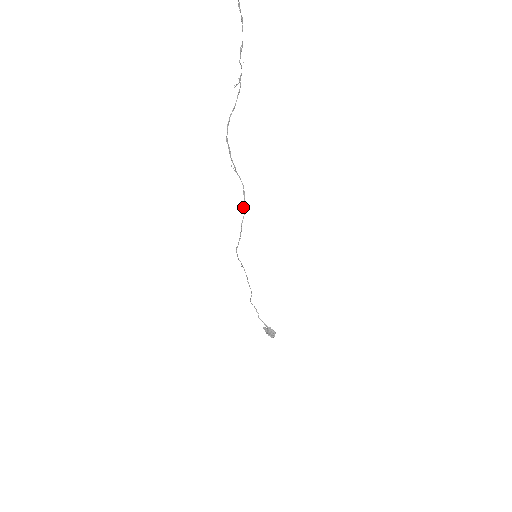
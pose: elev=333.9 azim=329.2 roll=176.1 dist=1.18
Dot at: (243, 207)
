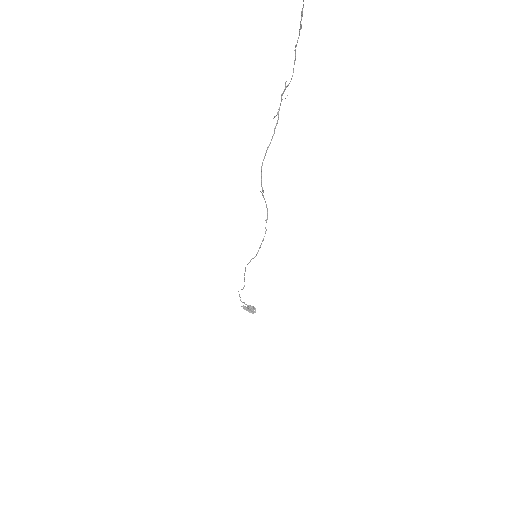
Dot at: occluded
